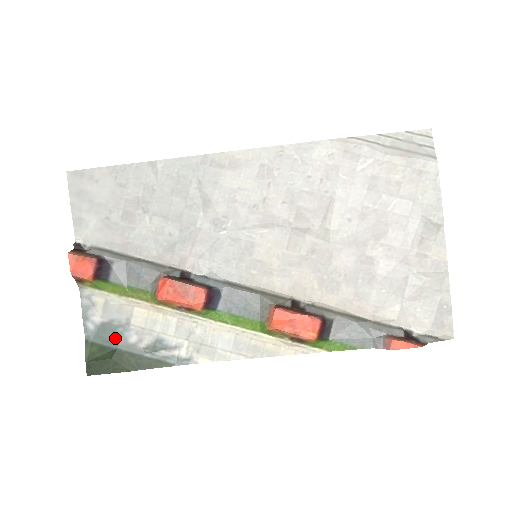
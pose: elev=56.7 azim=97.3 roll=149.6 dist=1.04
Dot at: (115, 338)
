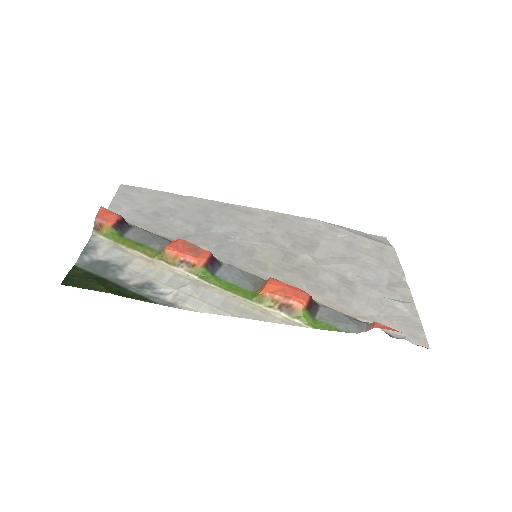
Dot at: (106, 271)
